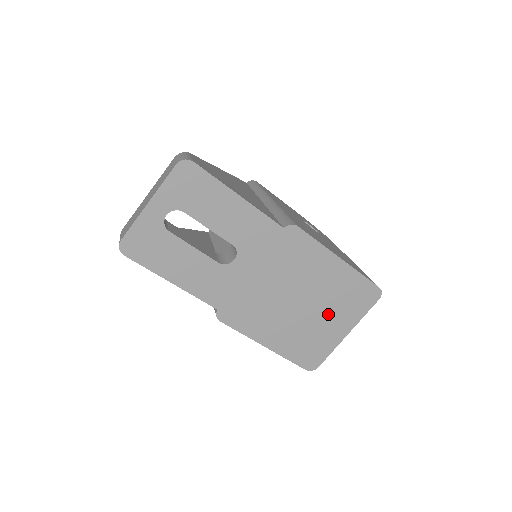
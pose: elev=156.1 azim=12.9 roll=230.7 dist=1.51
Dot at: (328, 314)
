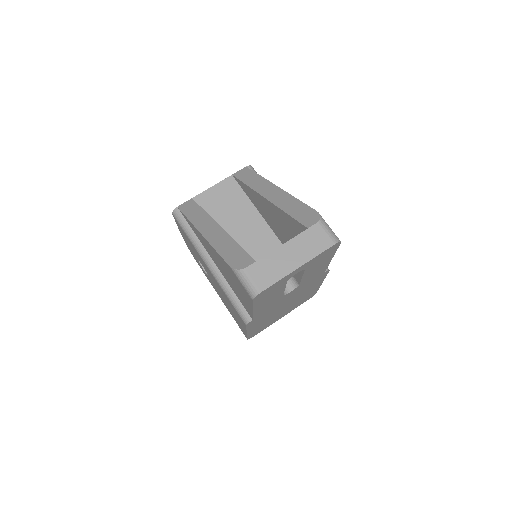
Dot at: (287, 310)
